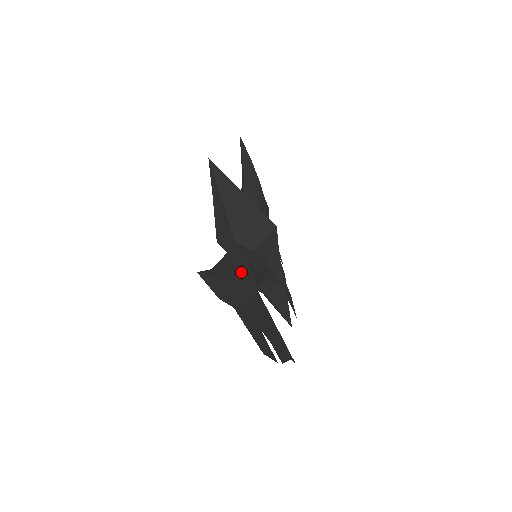
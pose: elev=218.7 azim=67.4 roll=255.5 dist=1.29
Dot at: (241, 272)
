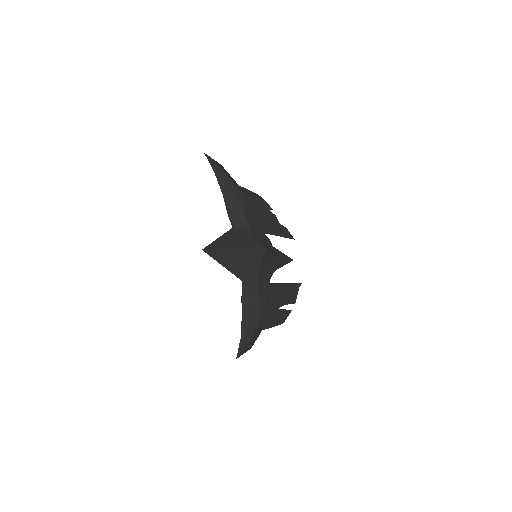
Dot at: (257, 314)
